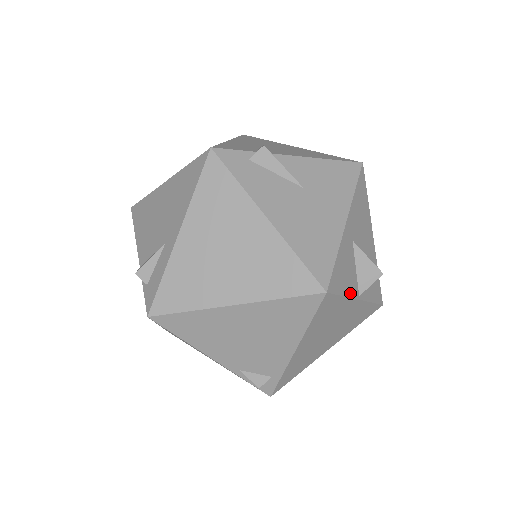
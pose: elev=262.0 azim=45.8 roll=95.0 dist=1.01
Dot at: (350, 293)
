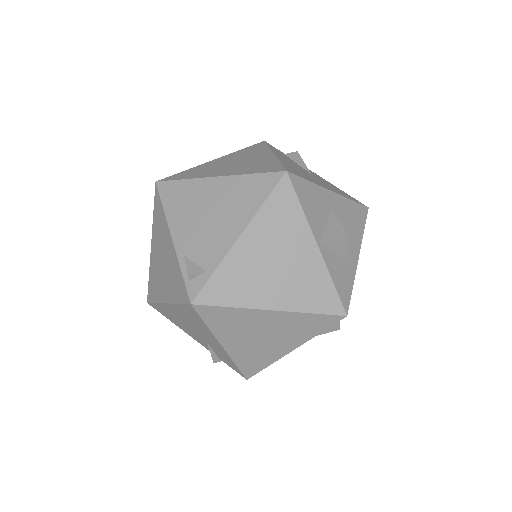
Dot at: (310, 221)
